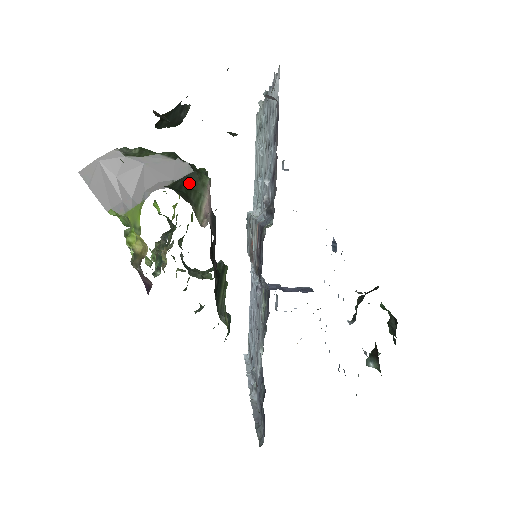
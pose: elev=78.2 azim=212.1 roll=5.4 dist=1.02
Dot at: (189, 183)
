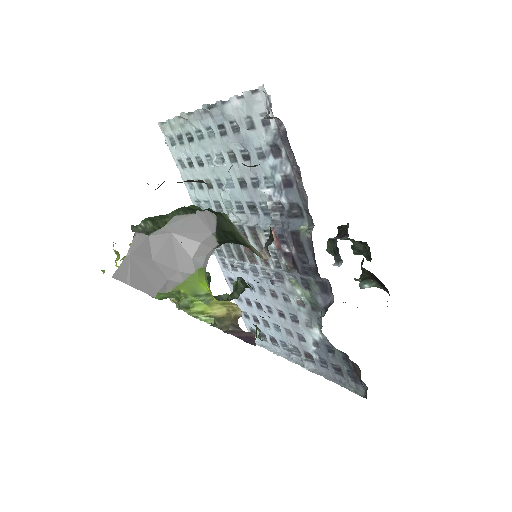
Dot at: (224, 228)
